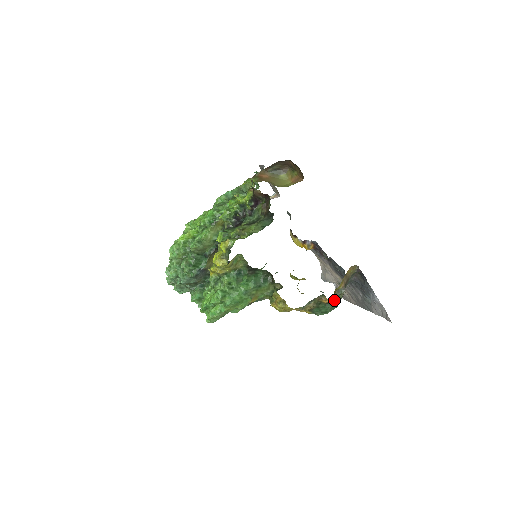
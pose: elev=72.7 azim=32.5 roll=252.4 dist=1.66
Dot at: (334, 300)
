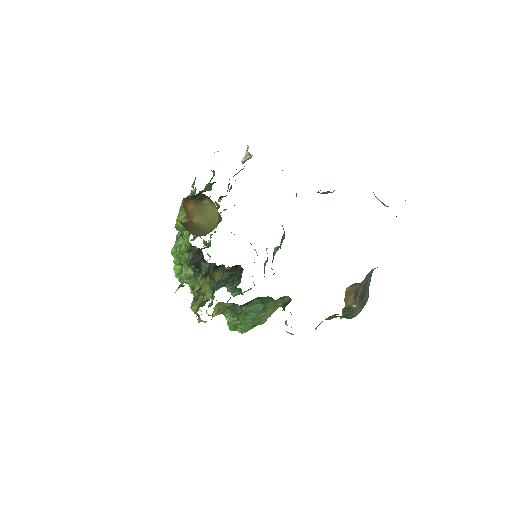
Dot at: (350, 313)
